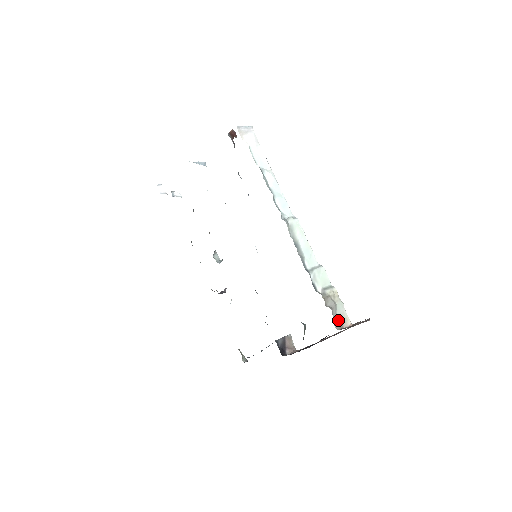
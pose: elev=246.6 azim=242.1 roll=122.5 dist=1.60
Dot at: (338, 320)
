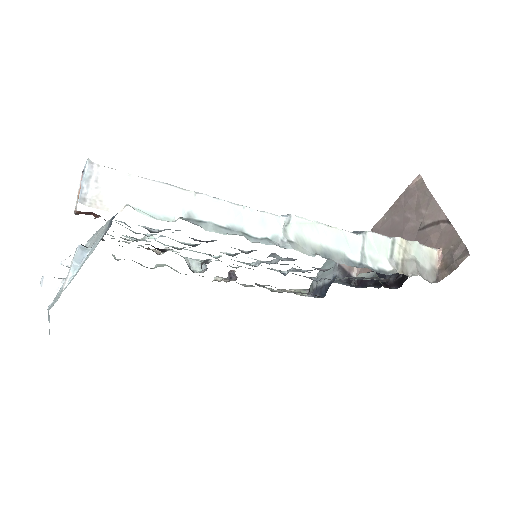
Dot at: (427, 270)
